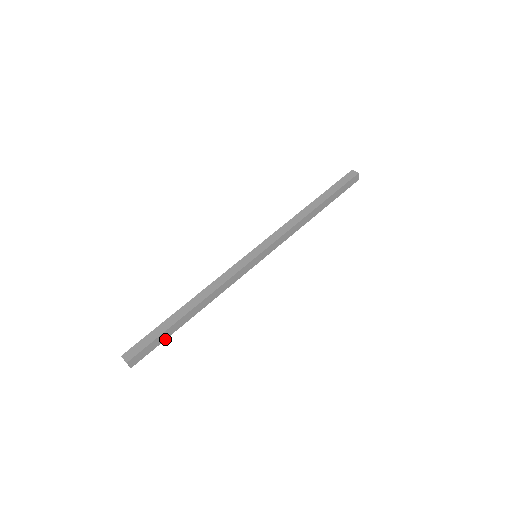
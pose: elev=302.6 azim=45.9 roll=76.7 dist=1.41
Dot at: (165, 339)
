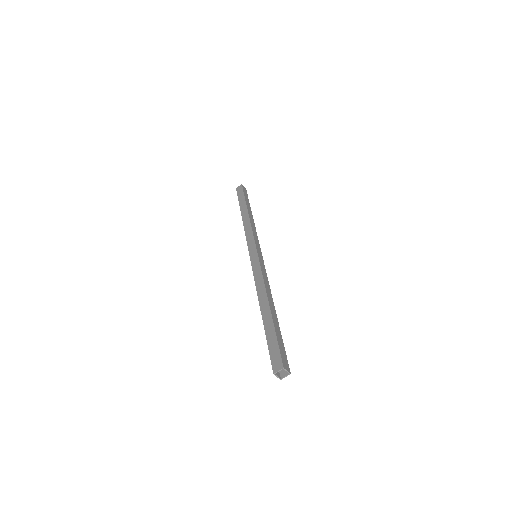
Dot at: (281, 338)
